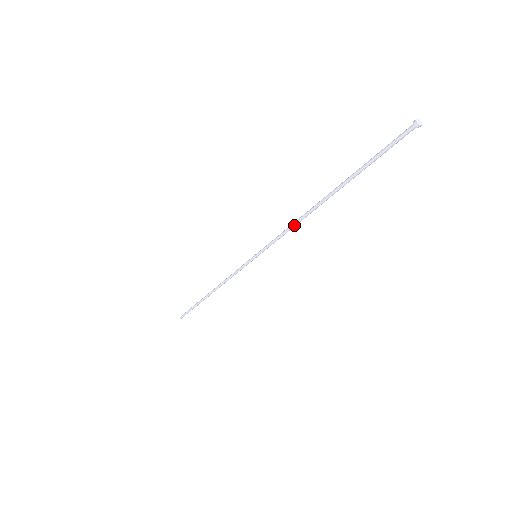
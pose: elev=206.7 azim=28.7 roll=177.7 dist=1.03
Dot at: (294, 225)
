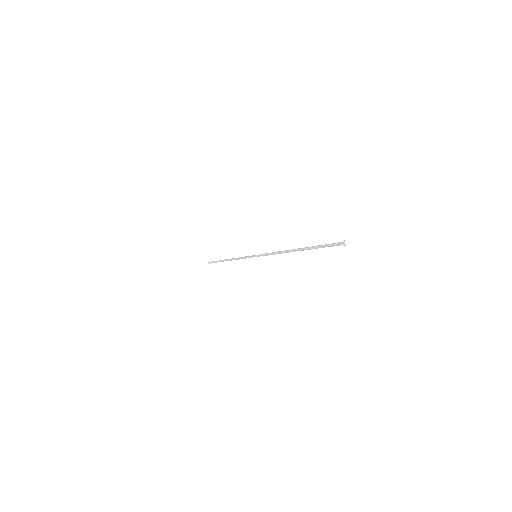
Dot at: (278, 253)
